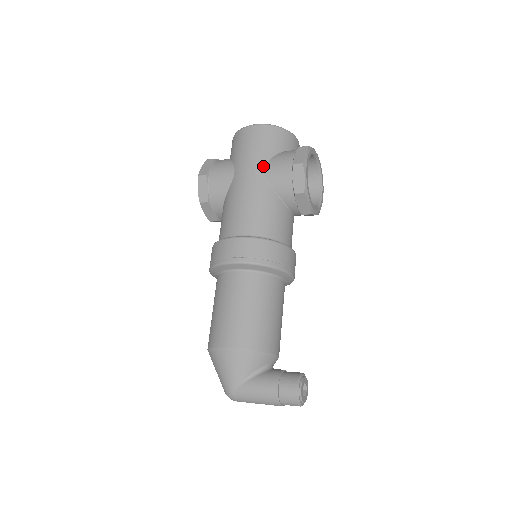
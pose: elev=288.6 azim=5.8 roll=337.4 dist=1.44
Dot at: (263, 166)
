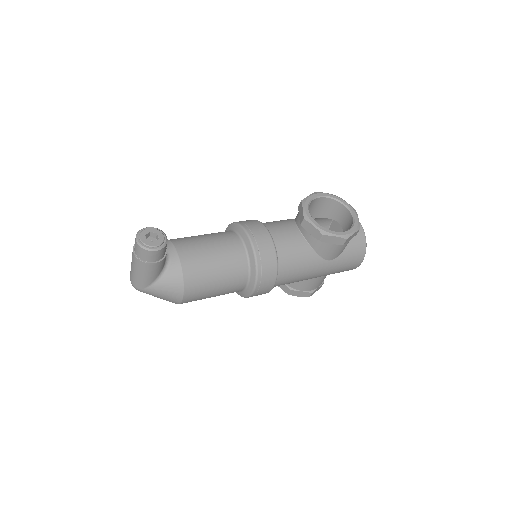
Dot at: occluded
